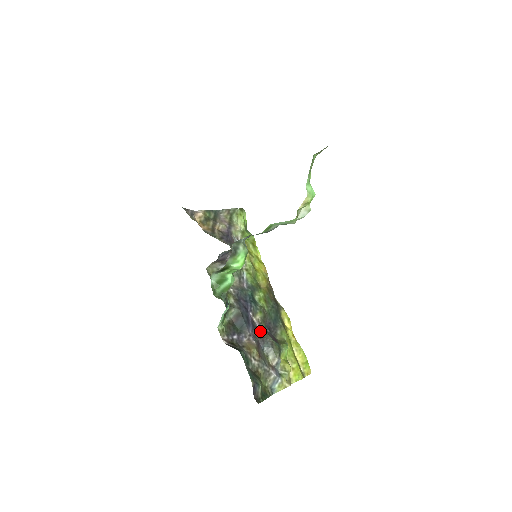
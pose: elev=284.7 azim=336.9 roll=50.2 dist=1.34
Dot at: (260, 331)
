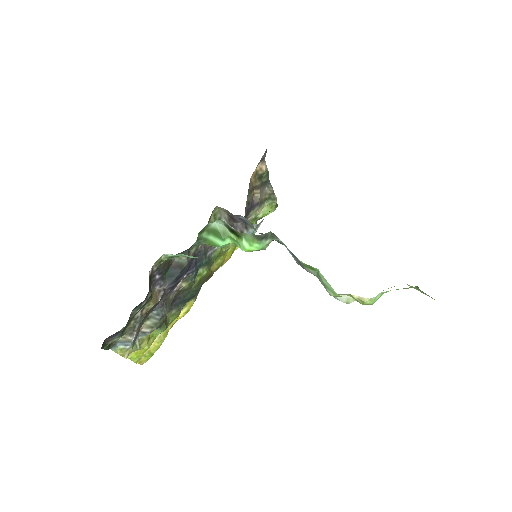
Dot at: (170, 295)
